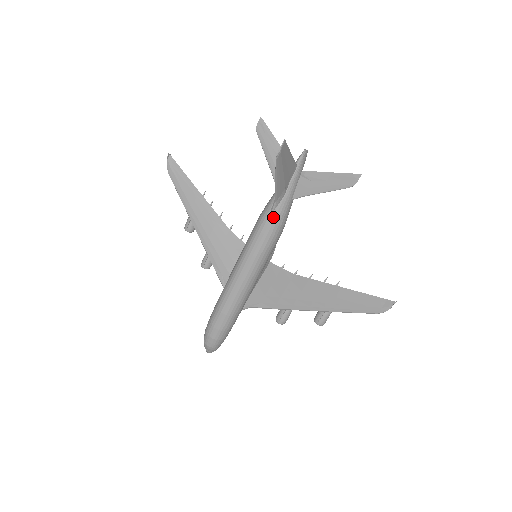
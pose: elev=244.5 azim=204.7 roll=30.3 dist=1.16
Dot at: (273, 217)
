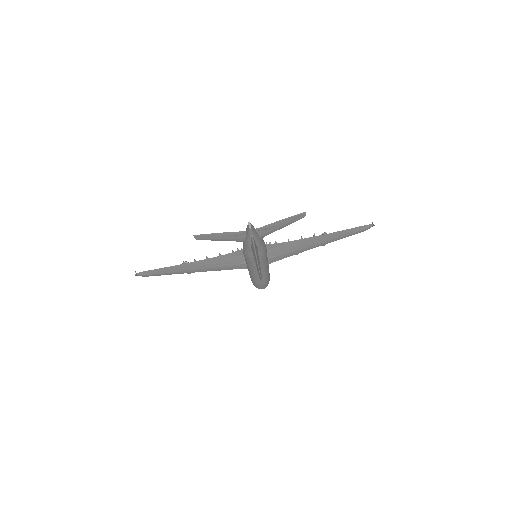
Dot at: (259, 255)
